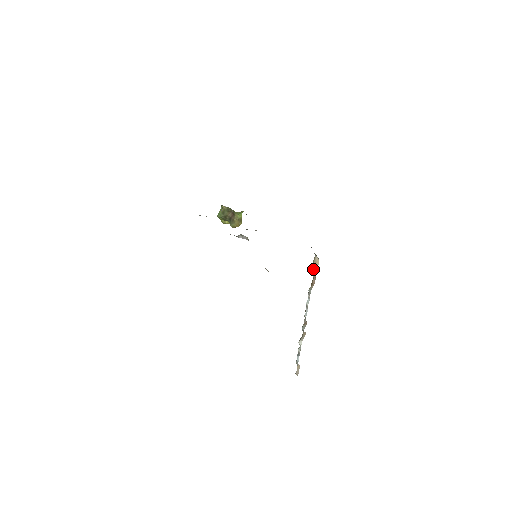
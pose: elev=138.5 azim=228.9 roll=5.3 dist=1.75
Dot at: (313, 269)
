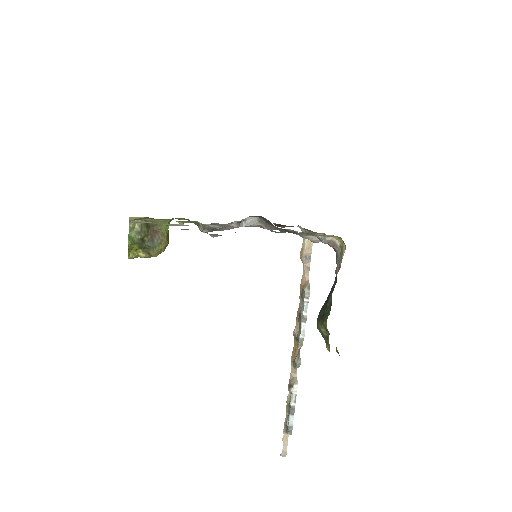
Dot at: (304, 258)
